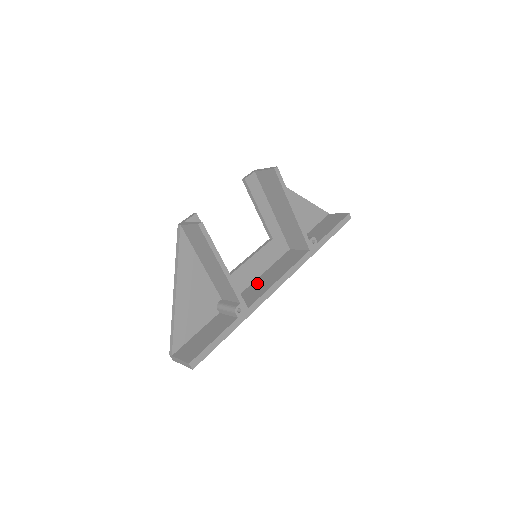
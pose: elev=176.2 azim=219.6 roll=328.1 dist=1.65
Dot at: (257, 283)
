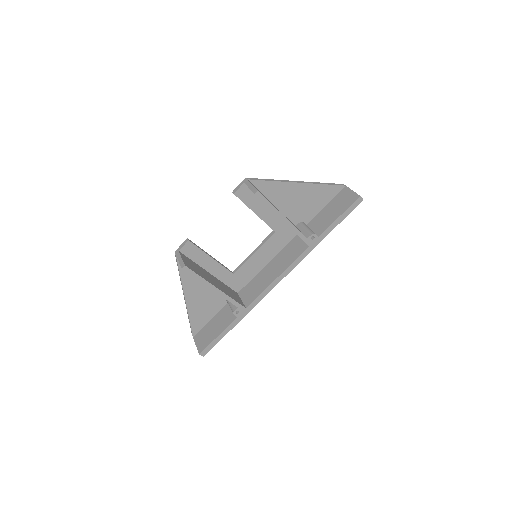
Dot at: (261, 275)
